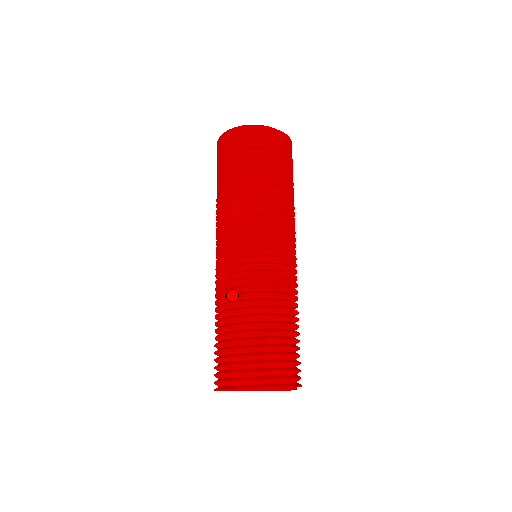
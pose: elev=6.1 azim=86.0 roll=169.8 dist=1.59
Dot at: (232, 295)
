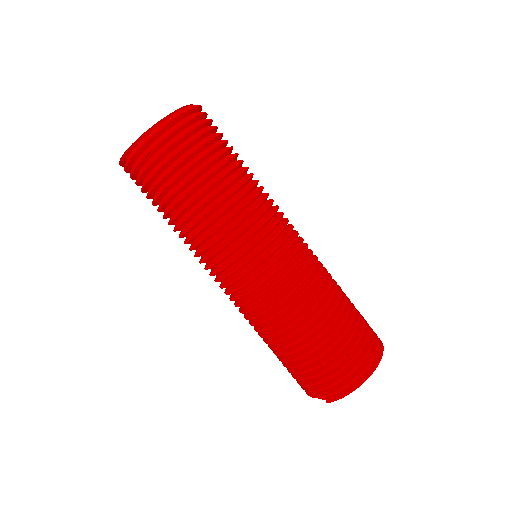
Dot at: (302, 305)
